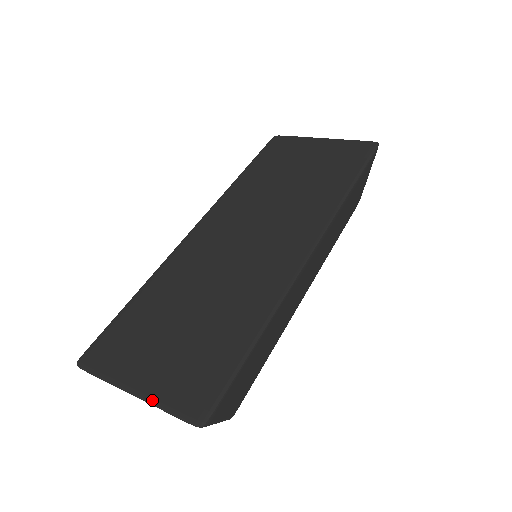
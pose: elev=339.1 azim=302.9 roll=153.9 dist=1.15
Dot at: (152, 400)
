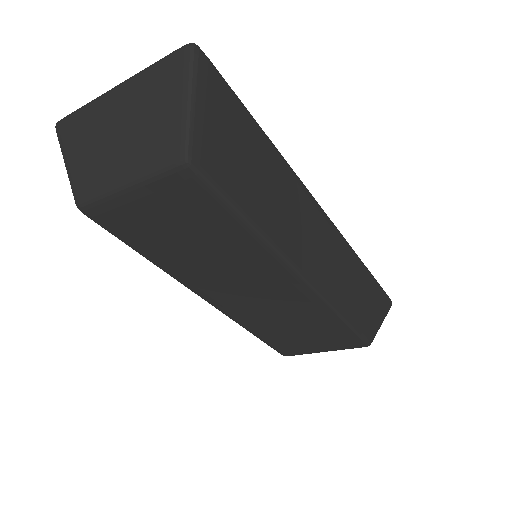
Dot at: (140, 75)
